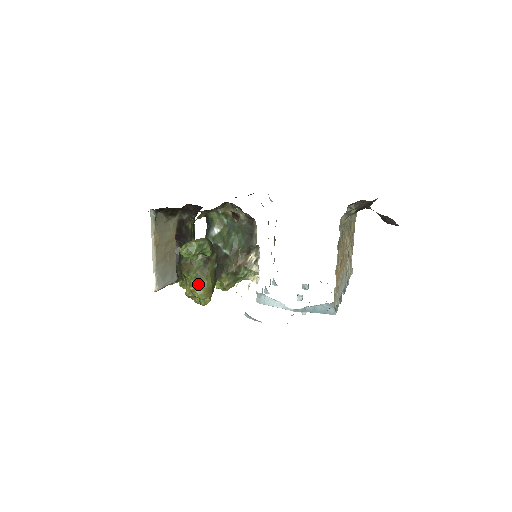
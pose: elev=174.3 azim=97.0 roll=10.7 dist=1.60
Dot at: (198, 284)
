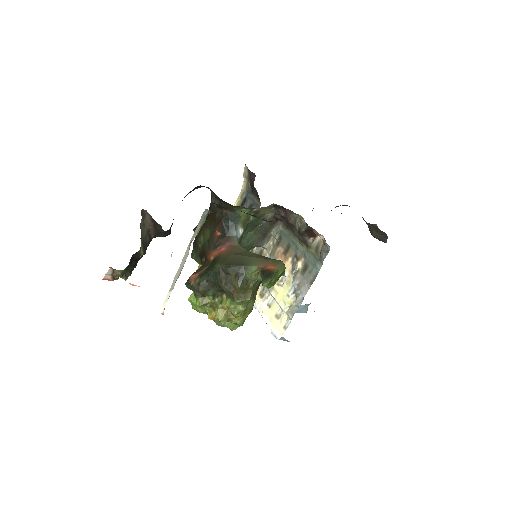
Dot at: (245, 310)
